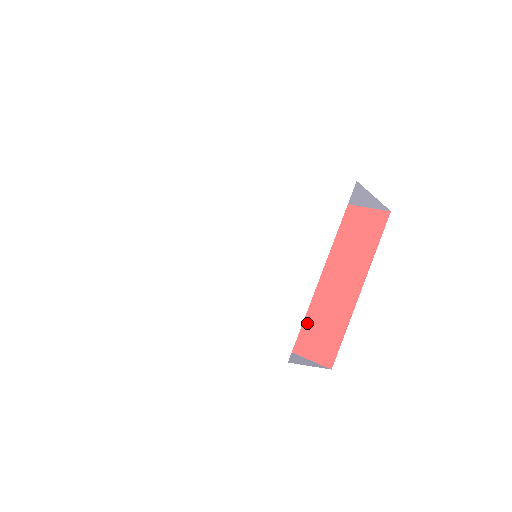
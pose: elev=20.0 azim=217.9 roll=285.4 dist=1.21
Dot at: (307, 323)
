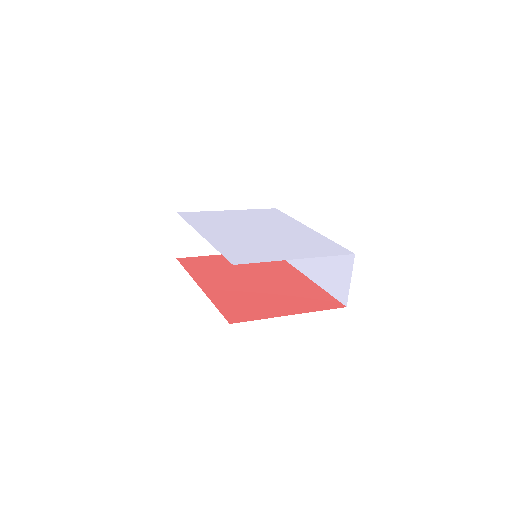
Dot at: (241, 304)
